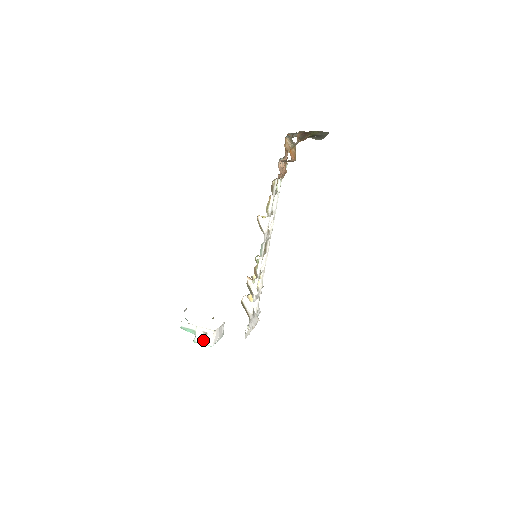
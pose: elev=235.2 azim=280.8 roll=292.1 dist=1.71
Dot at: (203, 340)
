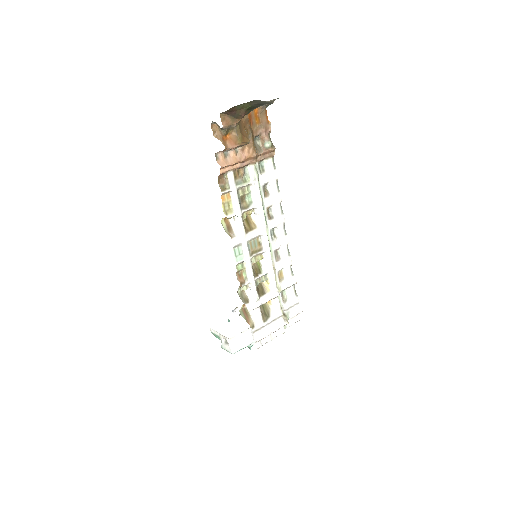
Dot at: (226, 347)
